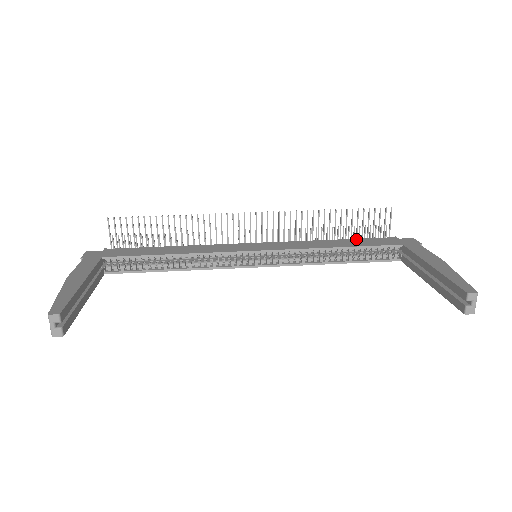
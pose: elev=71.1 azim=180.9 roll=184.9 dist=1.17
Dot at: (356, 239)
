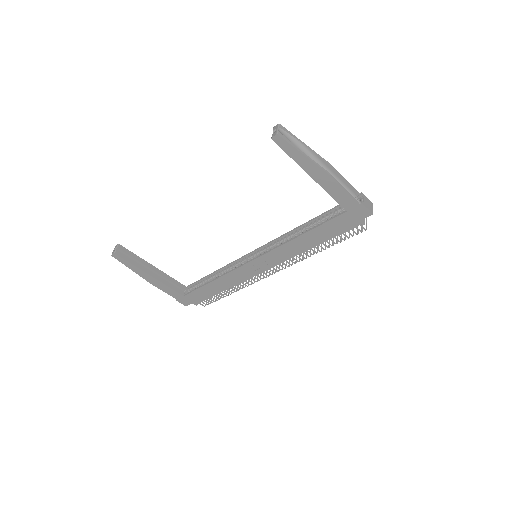
Dot at: occluded
